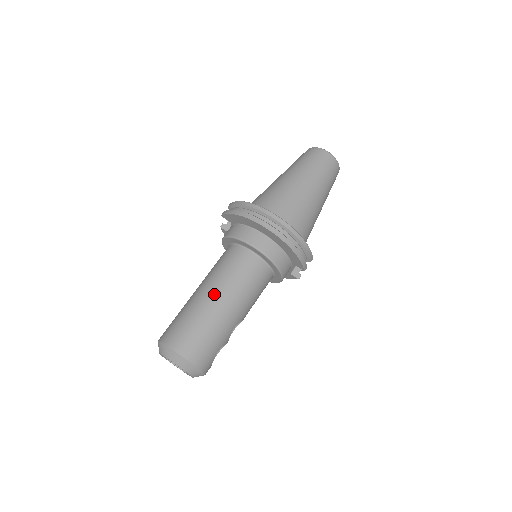
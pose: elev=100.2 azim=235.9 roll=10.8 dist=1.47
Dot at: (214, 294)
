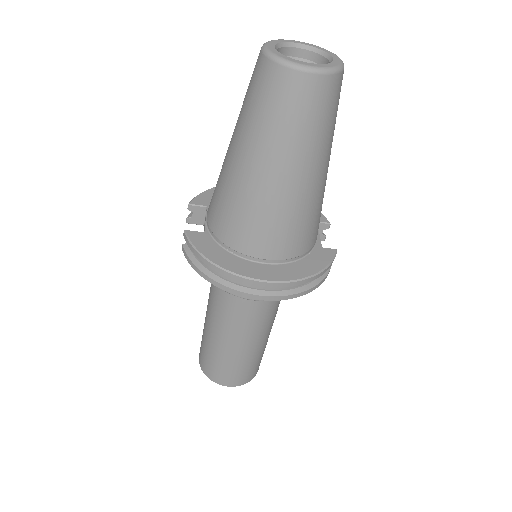
Dot at: (231, 340)
